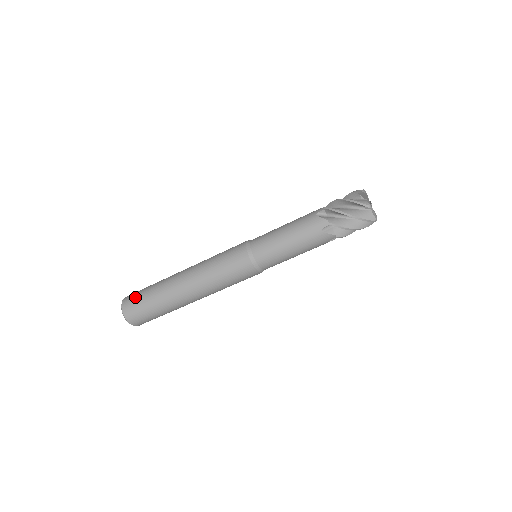
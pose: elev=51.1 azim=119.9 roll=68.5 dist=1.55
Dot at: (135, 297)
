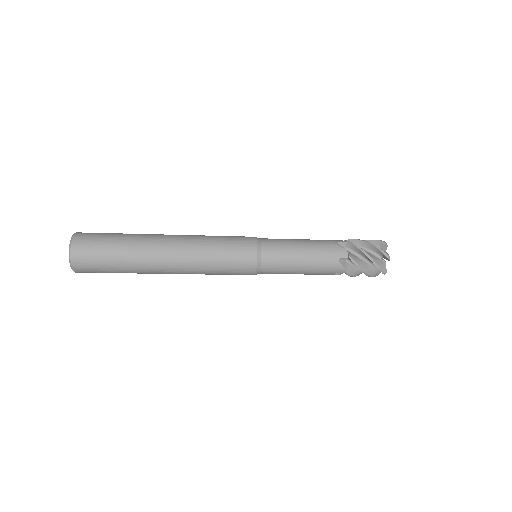
Dot at: (96, 237)
